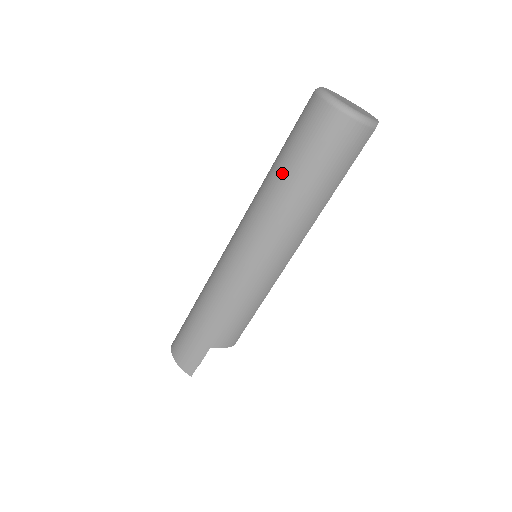
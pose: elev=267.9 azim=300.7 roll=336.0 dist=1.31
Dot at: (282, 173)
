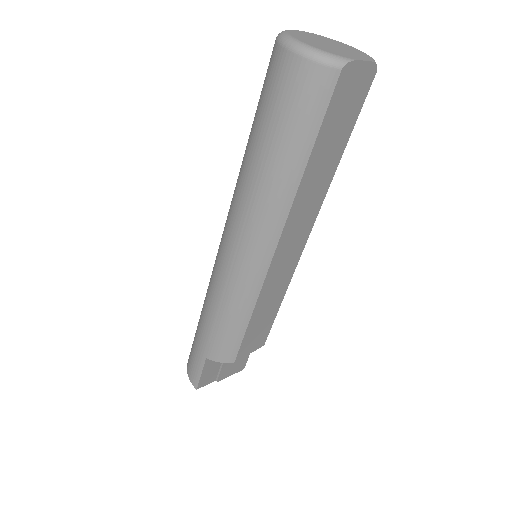
Dot at: (247, 145)
